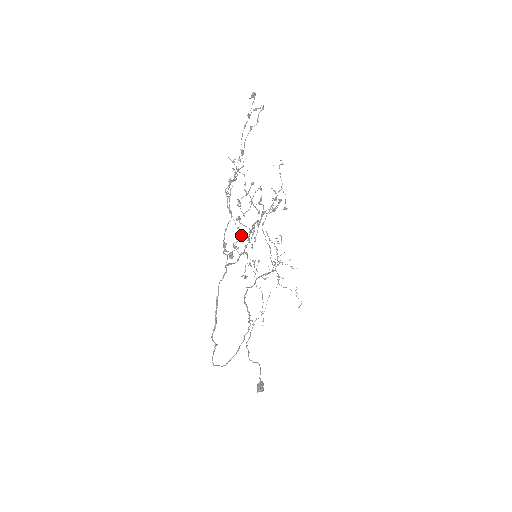
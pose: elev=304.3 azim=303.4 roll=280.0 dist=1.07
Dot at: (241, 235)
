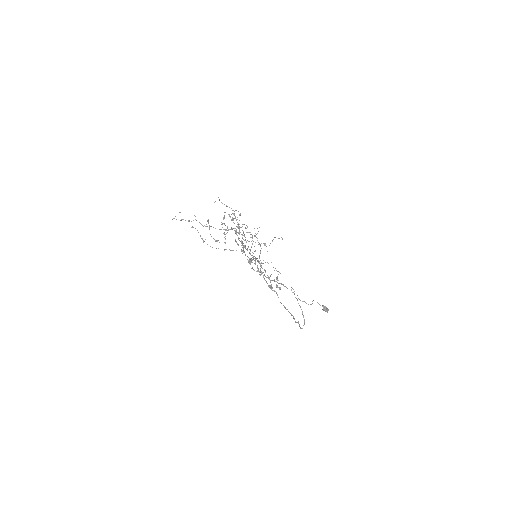
Dot at: occluded
